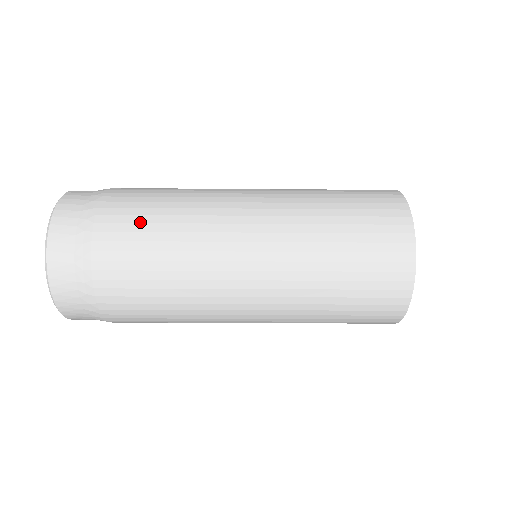
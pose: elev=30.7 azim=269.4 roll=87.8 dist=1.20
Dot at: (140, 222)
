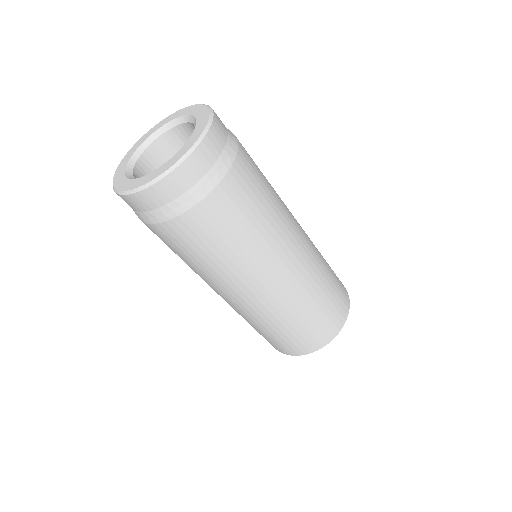
Dot at: (237, 217)
